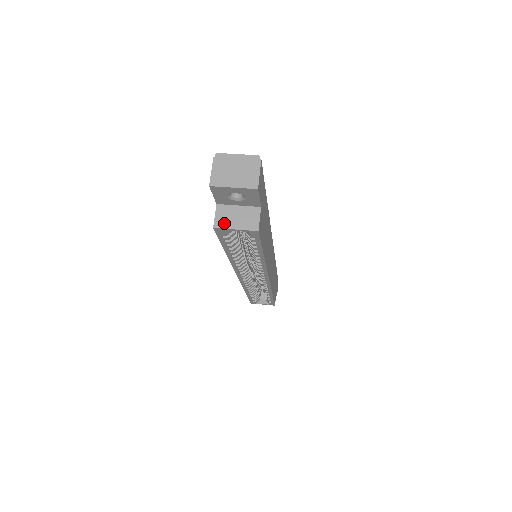
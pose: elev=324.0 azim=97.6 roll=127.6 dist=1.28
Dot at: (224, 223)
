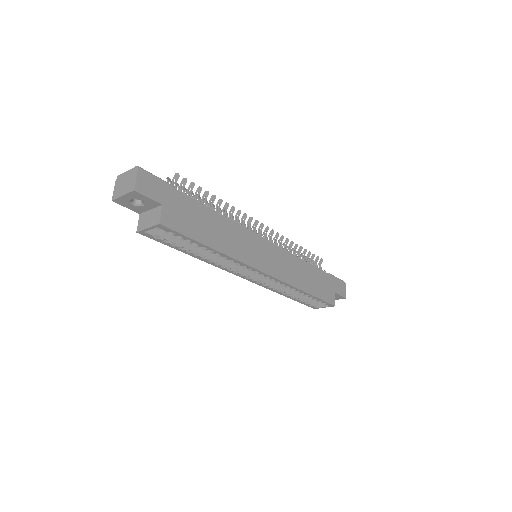
Dot at: (142, 226)
